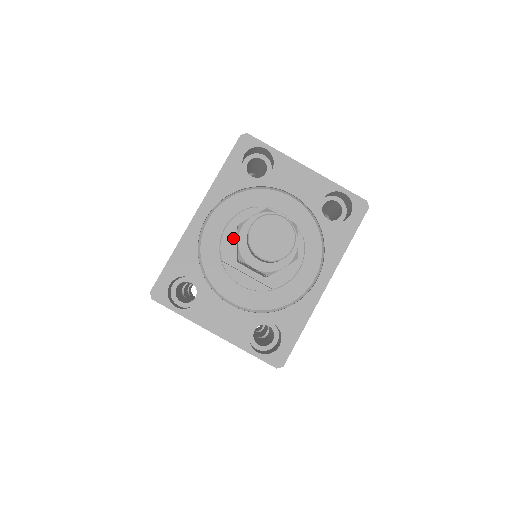
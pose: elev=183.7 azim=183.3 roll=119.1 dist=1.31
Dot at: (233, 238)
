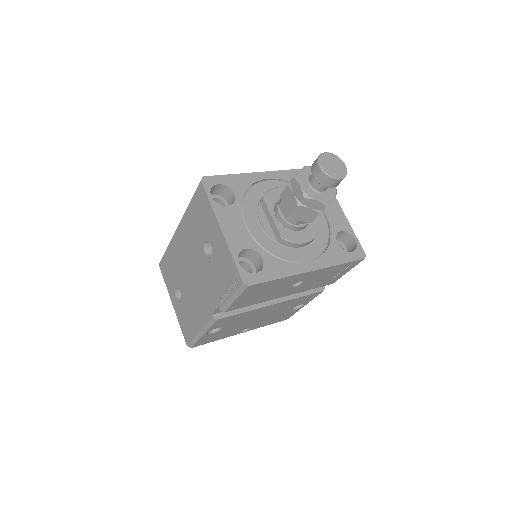
Dot at: (279, 195)
